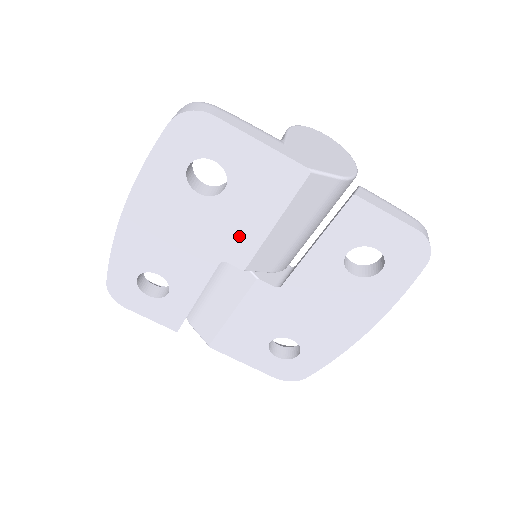
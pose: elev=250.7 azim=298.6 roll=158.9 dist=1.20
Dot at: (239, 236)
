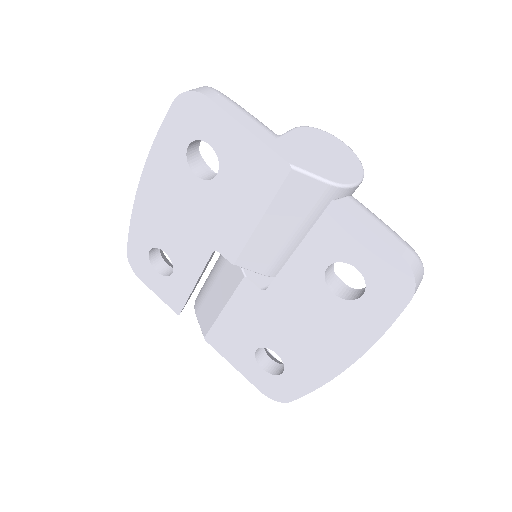
Dot at: (229, 226)
